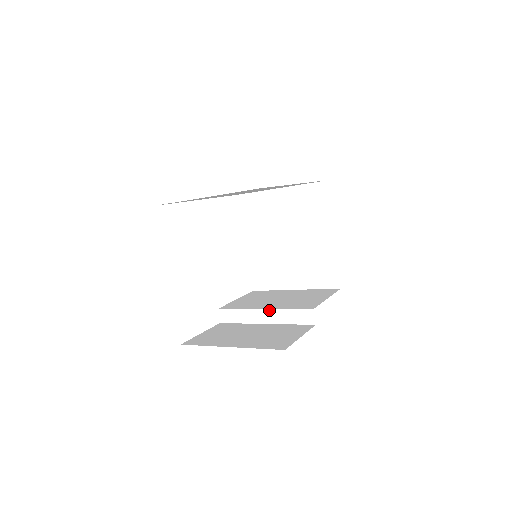
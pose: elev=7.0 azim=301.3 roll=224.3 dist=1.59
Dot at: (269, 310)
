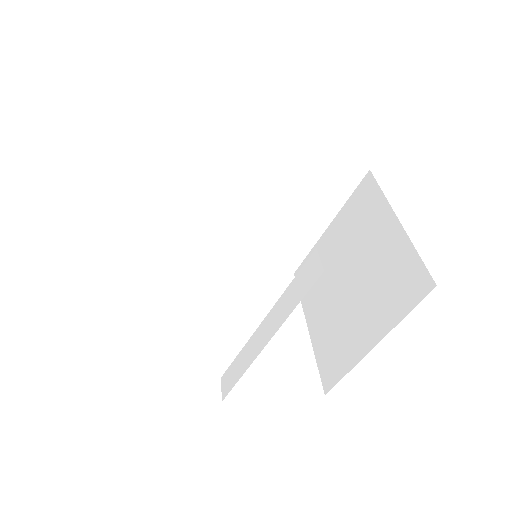
Dot at: (269, 314)
